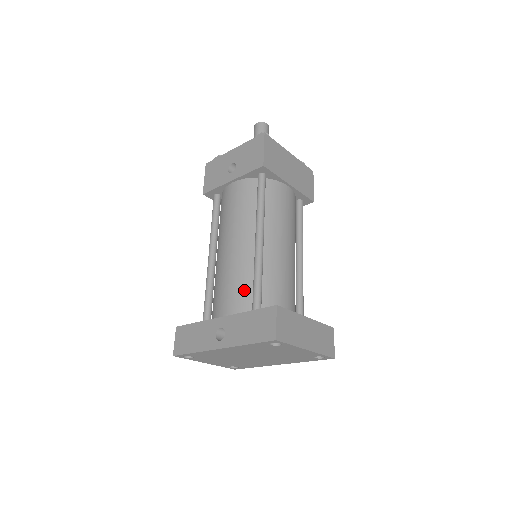
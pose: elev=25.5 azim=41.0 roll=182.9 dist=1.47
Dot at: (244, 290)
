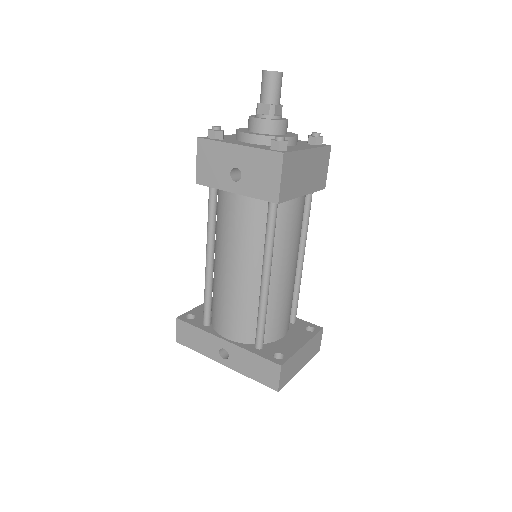
Dot at: (247, 322)
